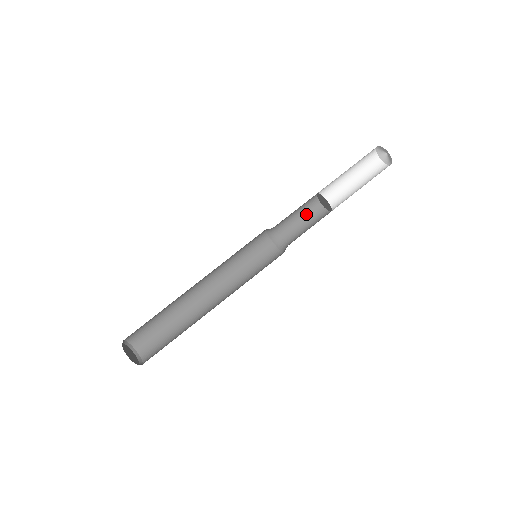
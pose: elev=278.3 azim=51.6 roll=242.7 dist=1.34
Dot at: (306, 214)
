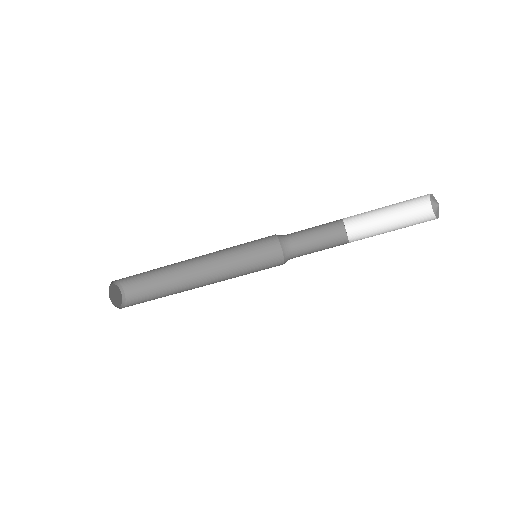
Dot at: (326, 237)
